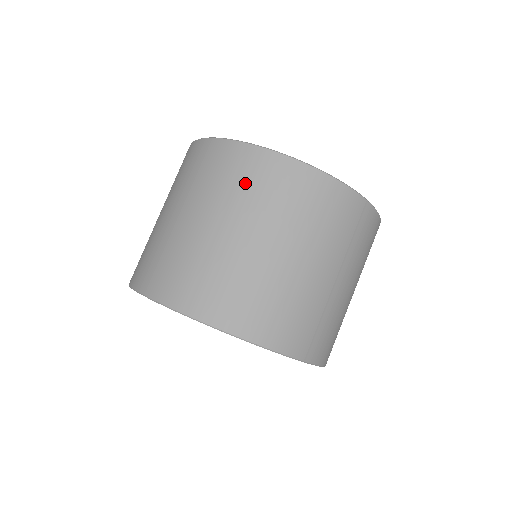
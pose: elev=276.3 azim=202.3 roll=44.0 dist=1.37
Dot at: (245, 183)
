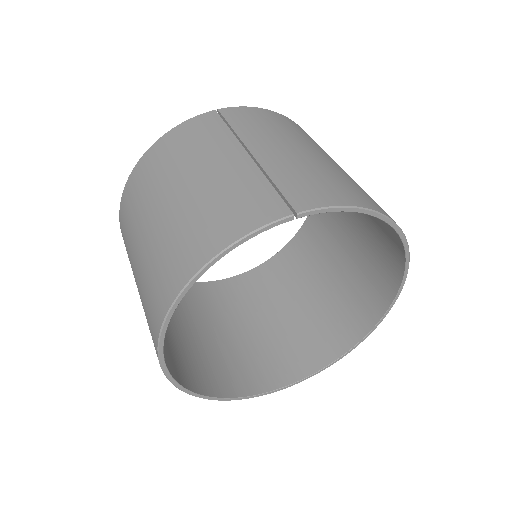
Dot at: (131, 211)
